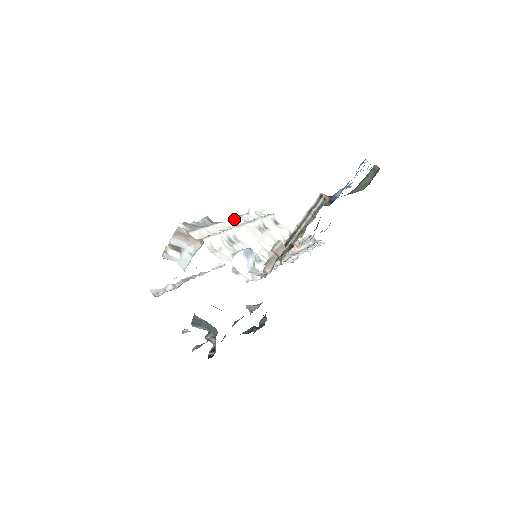
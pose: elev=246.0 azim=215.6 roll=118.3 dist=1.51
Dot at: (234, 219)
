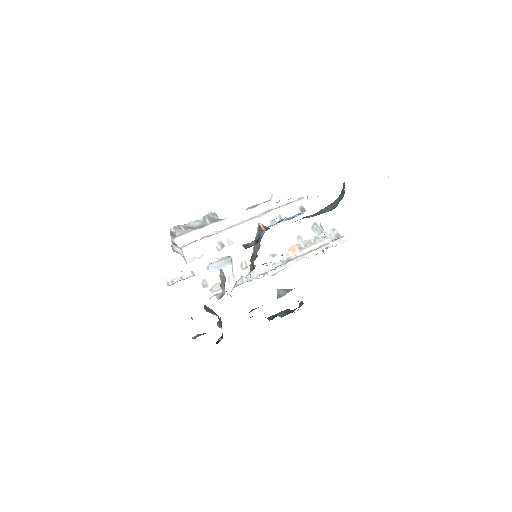
Dot at: (243, 213)
